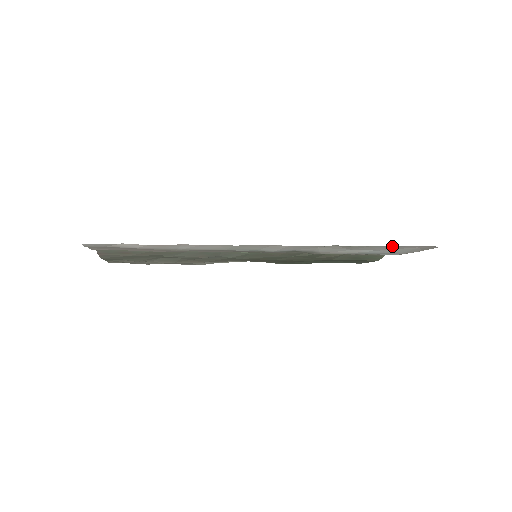
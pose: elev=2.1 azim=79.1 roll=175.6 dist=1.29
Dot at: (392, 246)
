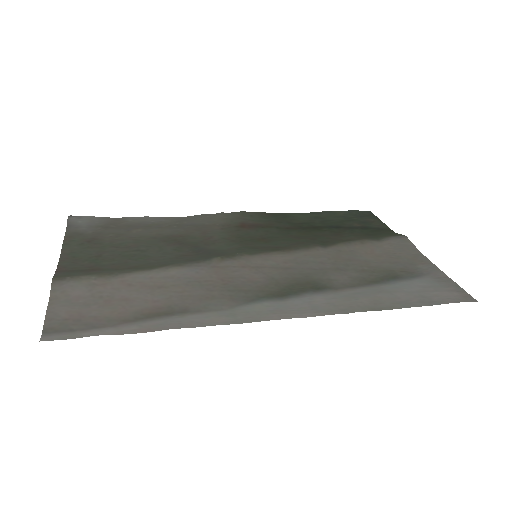
Dot at: (424, 304)
